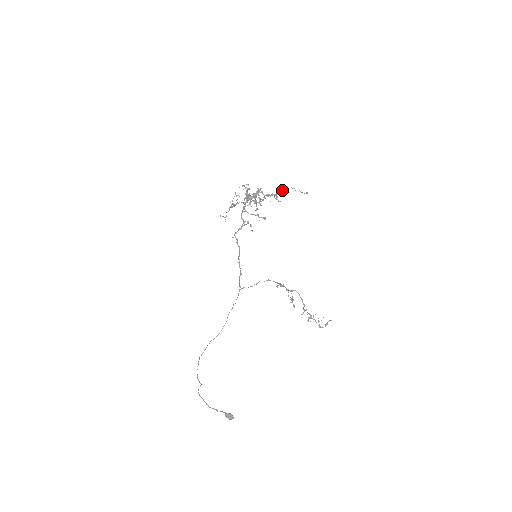
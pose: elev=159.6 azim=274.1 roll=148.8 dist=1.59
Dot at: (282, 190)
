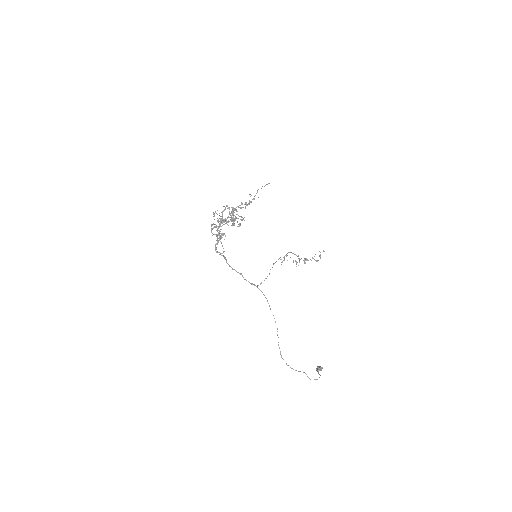
Dot at: occluded
